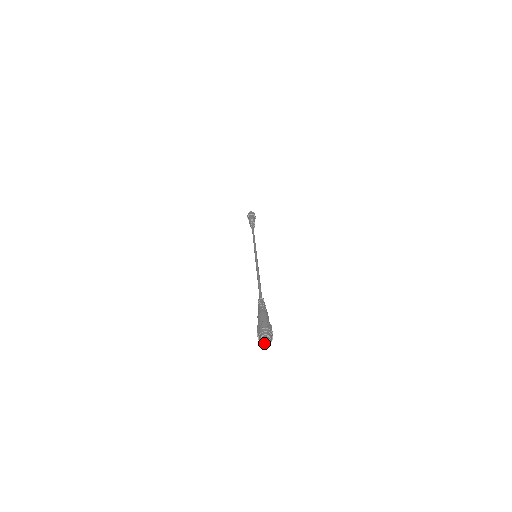
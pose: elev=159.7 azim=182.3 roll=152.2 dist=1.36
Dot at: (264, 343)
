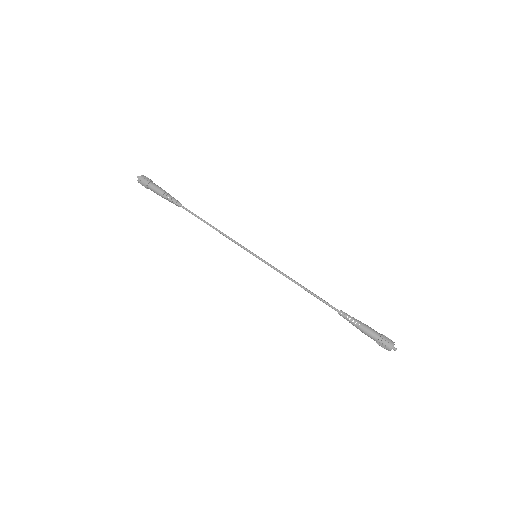
Dot at: (389, 349)
